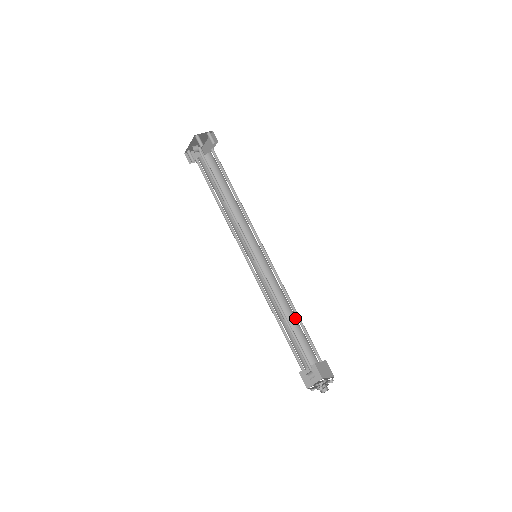
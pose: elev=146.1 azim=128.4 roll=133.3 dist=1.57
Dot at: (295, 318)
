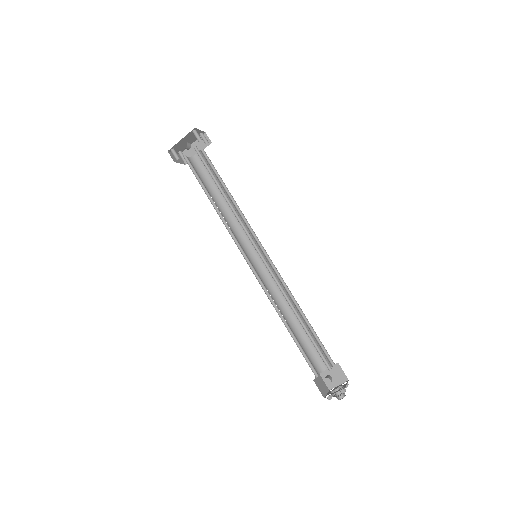
Dot at: occluded
